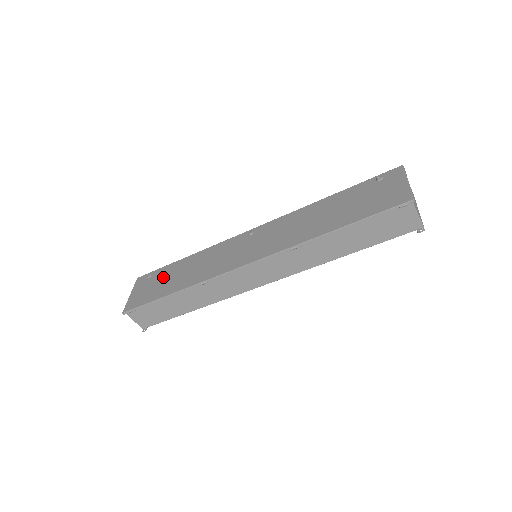
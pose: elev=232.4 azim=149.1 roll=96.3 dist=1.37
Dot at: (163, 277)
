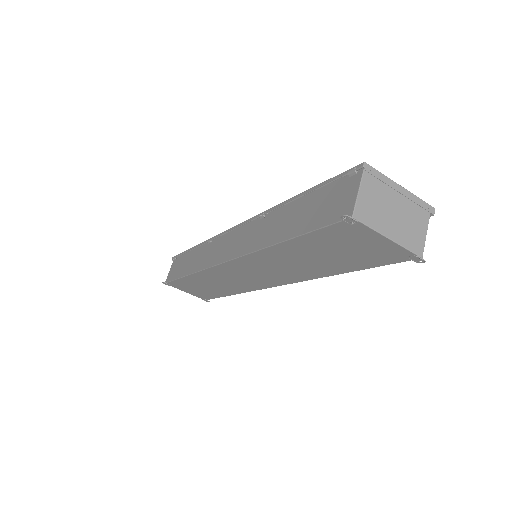
Dot at: occluded
